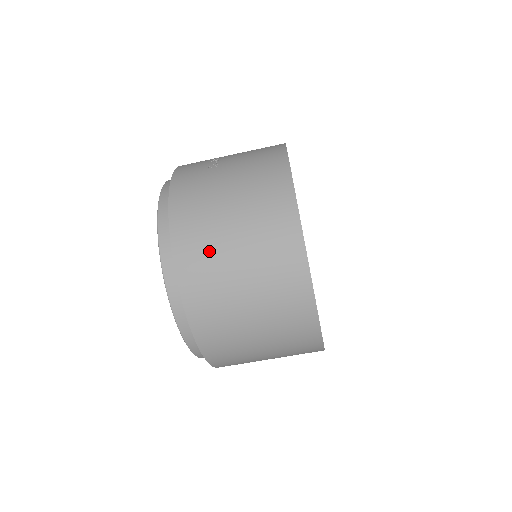
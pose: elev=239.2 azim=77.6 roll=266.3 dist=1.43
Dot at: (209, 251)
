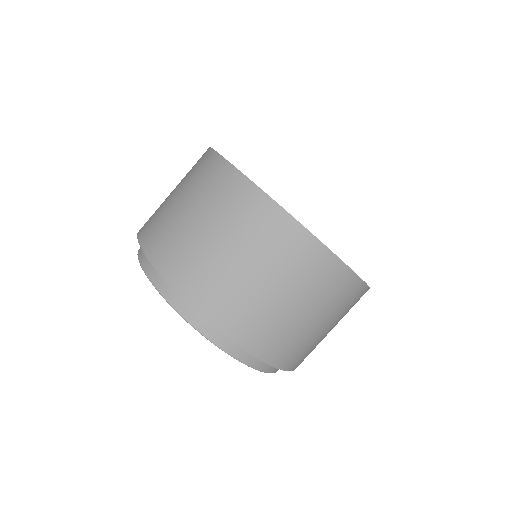
Dot at: occluded
